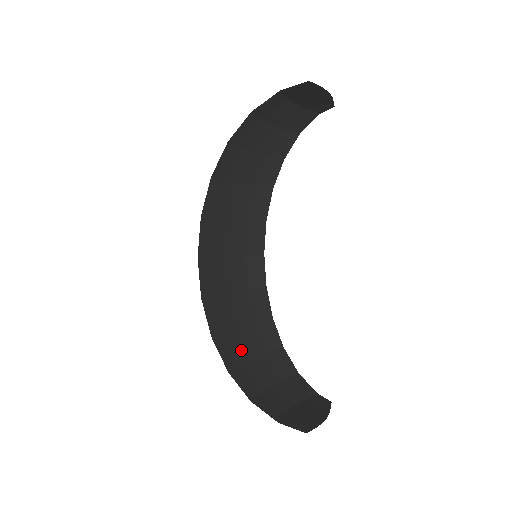
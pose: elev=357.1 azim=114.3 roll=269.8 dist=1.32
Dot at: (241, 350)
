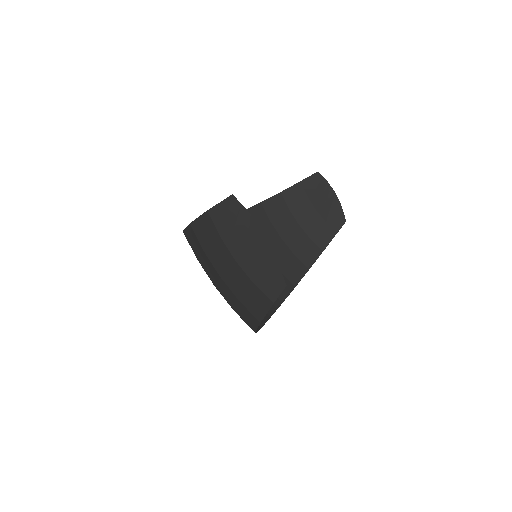
Dot at: occluded
